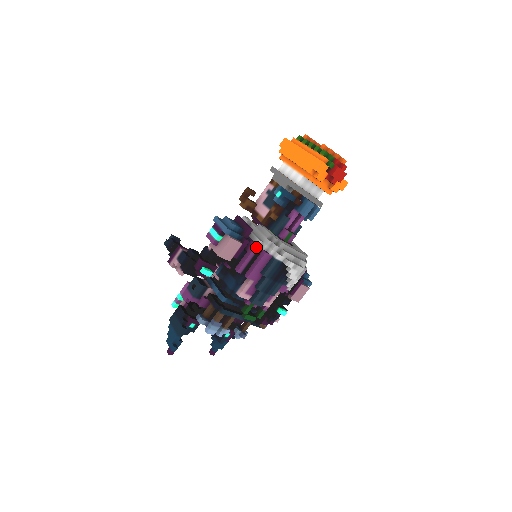
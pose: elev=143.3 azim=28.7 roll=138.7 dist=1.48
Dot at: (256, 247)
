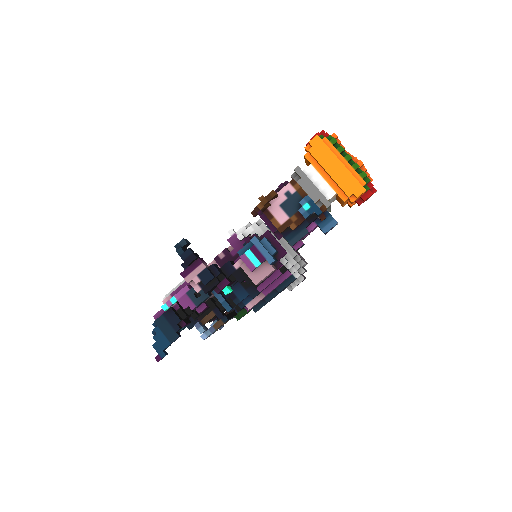
Dot at: (283, 268)
